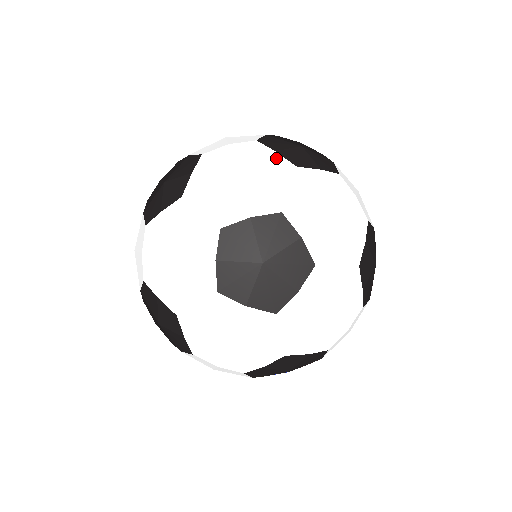
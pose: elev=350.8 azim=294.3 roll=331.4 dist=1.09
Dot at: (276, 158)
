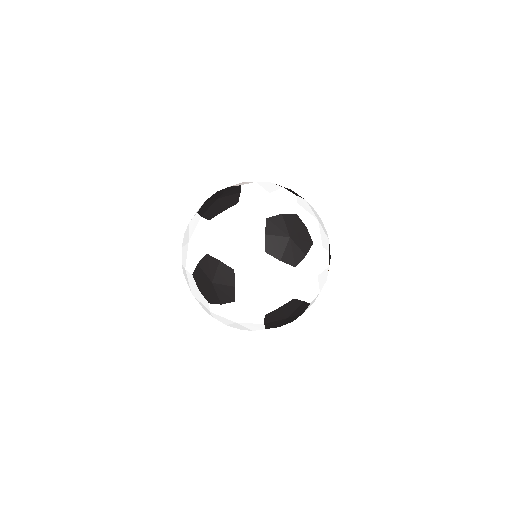
Dot at: (285, 190)
